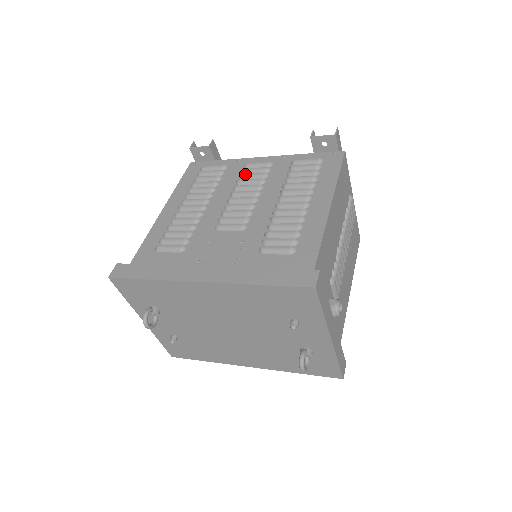
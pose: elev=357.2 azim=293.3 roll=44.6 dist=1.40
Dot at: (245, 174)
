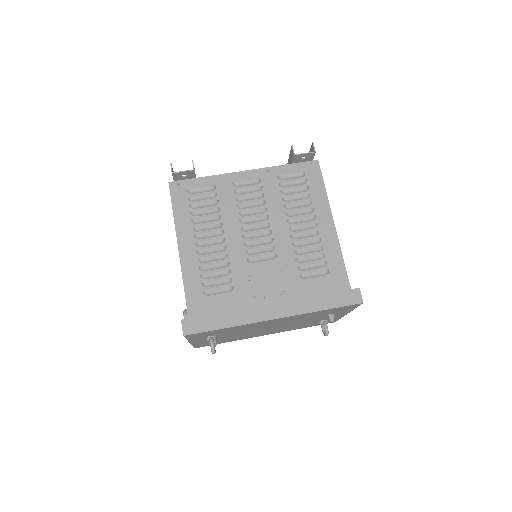
Dot at: (243, 196)
